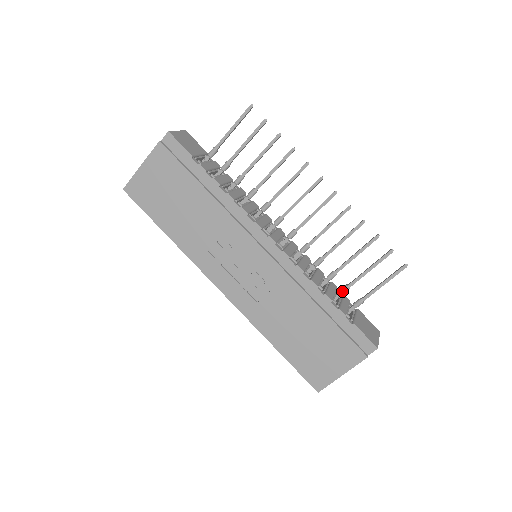
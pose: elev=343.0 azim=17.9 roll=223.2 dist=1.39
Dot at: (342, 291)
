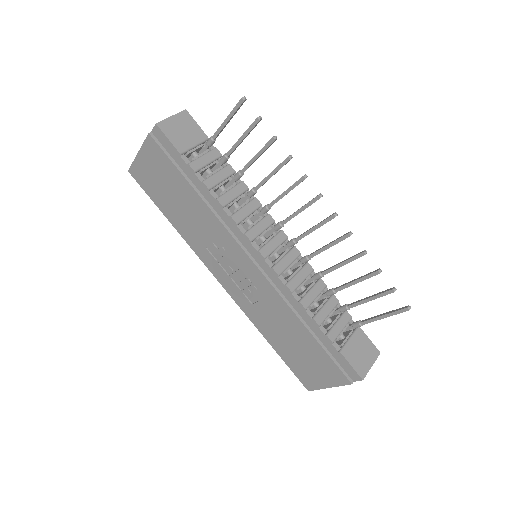
Dot at: (341, 310)
